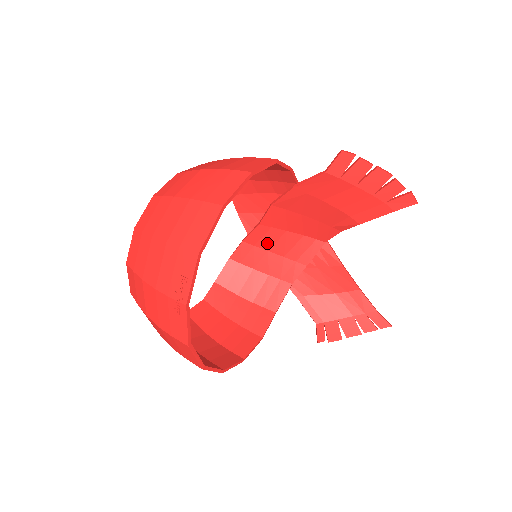
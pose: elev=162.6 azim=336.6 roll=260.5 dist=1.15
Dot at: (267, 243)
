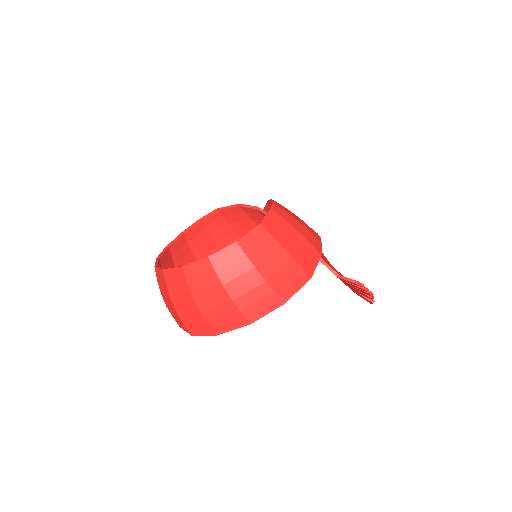
Dot at: occluded
